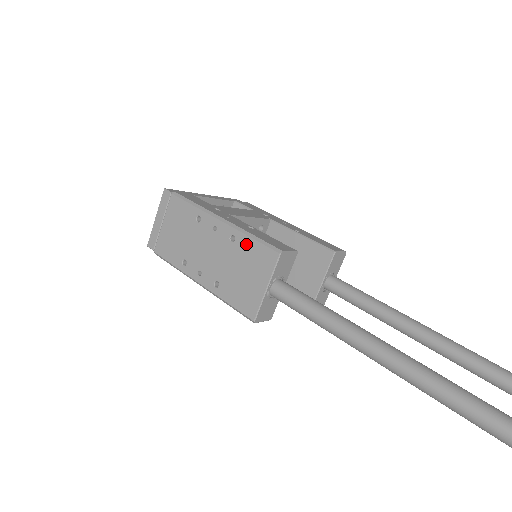
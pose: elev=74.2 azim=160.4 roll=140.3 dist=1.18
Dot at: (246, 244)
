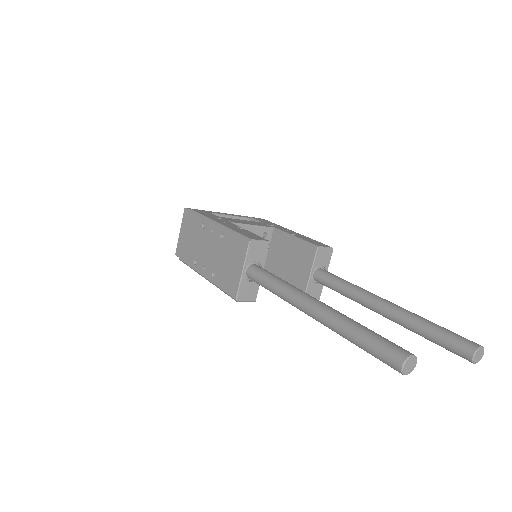
Dot at: (230, 239)
